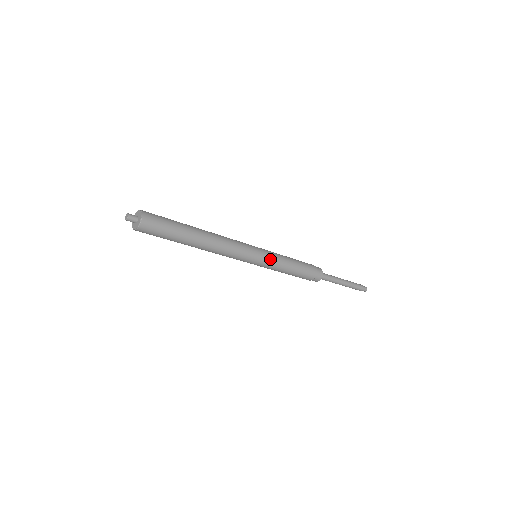
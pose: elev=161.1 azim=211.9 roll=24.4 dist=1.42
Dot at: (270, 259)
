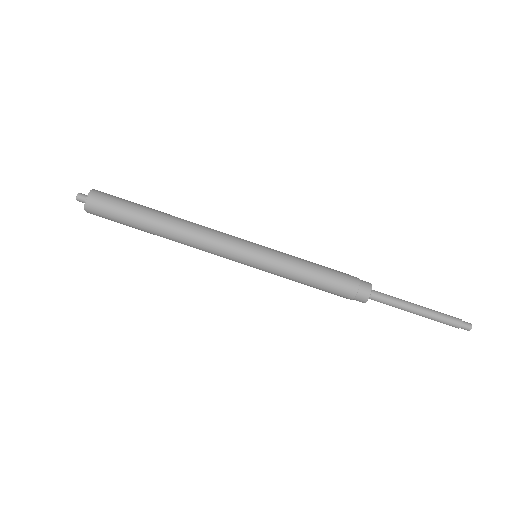
Dot at: (274, 255)
